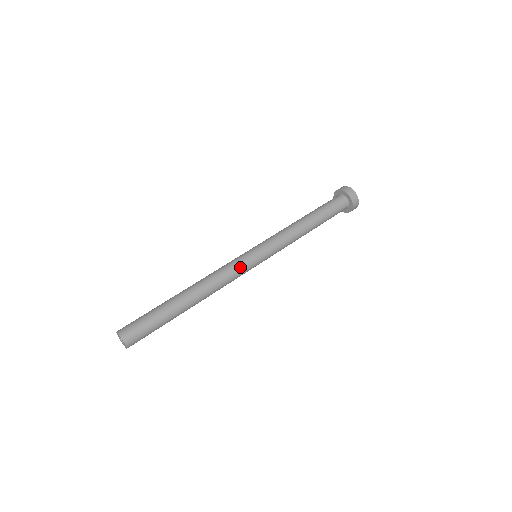
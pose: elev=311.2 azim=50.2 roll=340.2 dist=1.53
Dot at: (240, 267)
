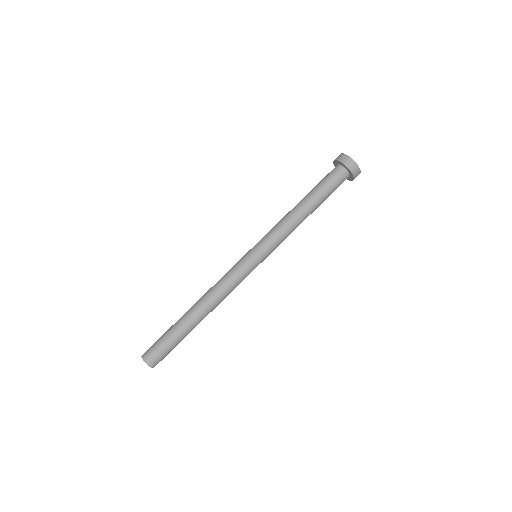
Dot at: (239, 272)
